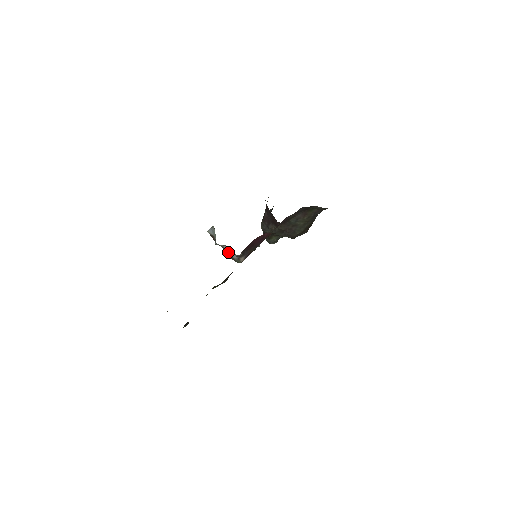
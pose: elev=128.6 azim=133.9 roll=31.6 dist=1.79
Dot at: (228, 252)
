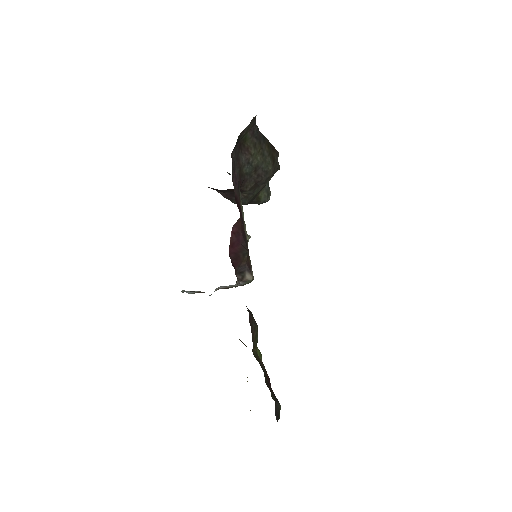
Dot at: (229, 287)
